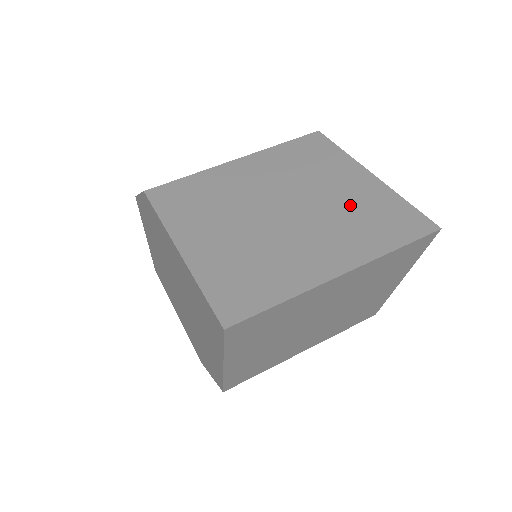
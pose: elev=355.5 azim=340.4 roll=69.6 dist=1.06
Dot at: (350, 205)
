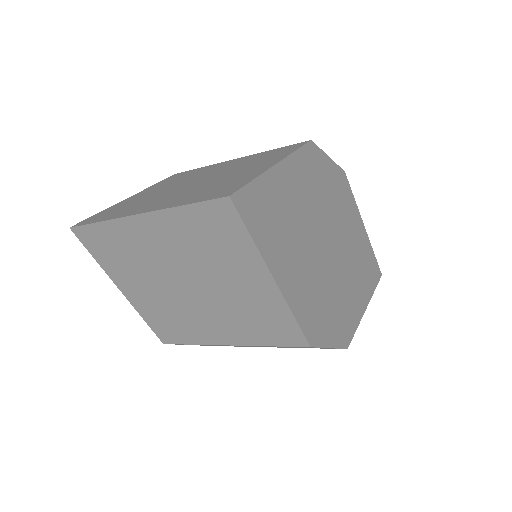
Dot at: (223, 181)
